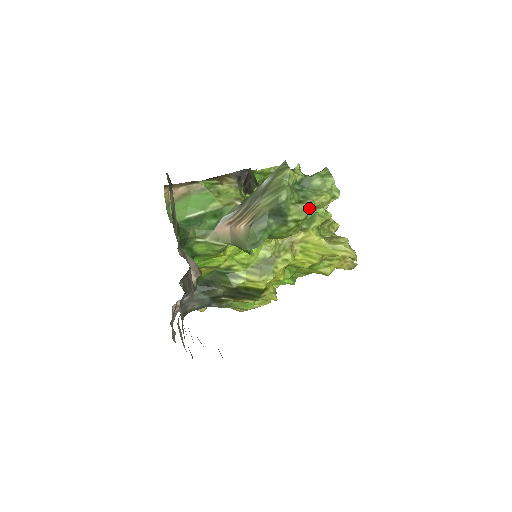
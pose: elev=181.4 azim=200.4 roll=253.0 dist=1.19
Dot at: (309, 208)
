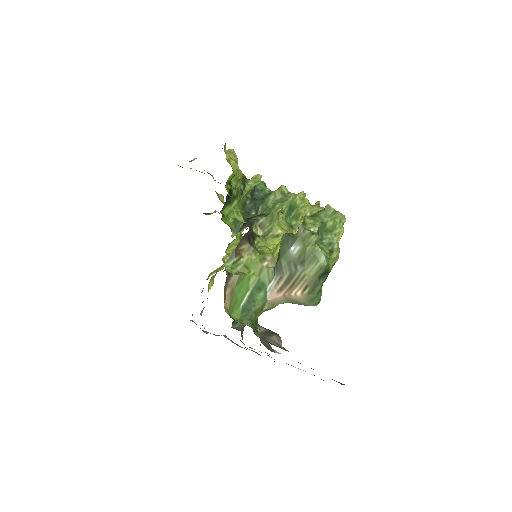
Dot at: (339, 252)
